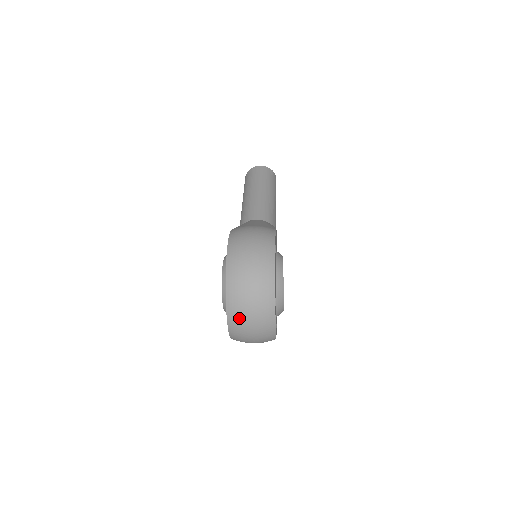
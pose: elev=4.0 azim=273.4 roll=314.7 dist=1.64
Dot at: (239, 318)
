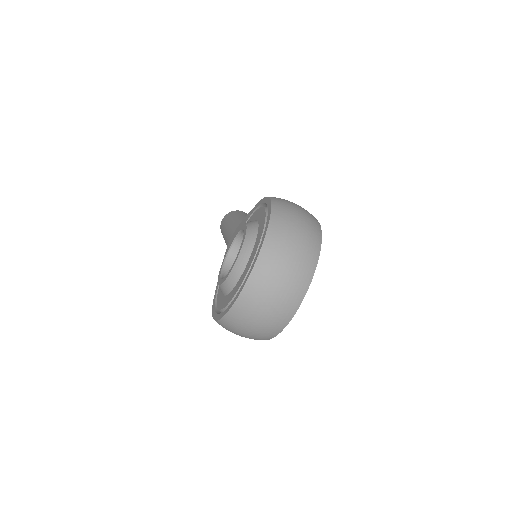
Dot at: (272, 267)
